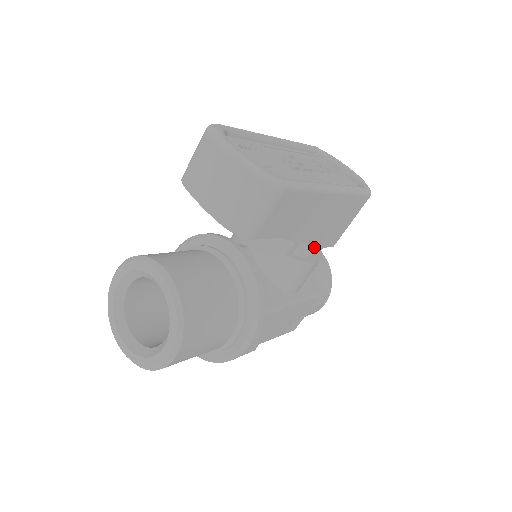
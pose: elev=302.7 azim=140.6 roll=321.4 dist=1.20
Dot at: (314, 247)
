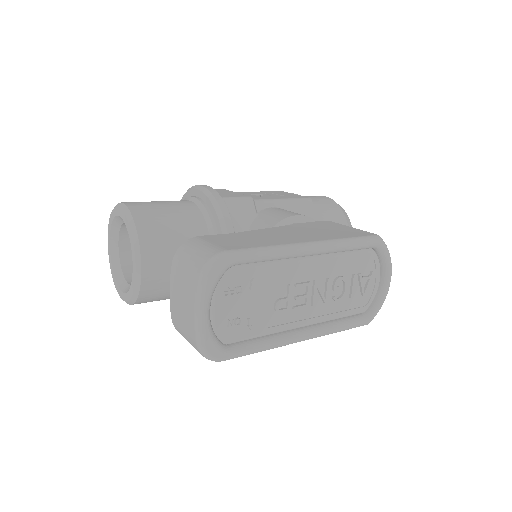
Dot at: occluded
